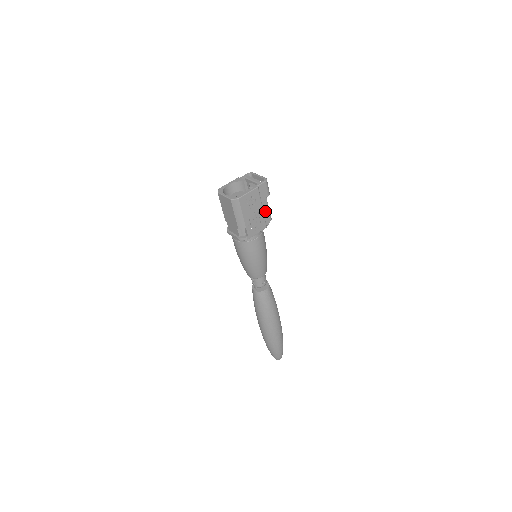
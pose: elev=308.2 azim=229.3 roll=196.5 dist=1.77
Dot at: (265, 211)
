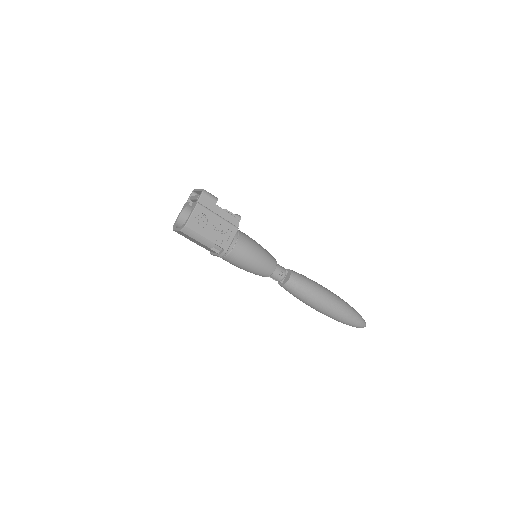
Dot at: (225, 216)
